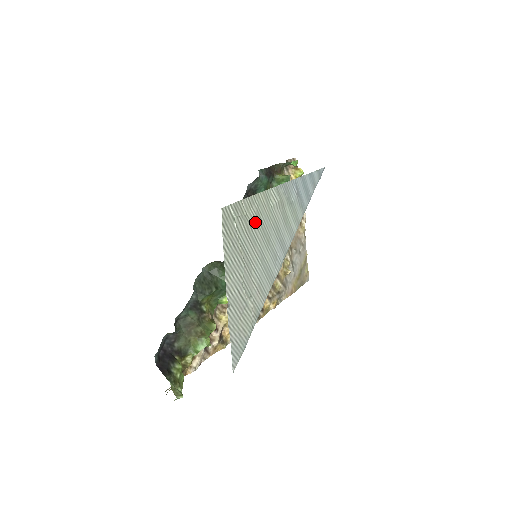
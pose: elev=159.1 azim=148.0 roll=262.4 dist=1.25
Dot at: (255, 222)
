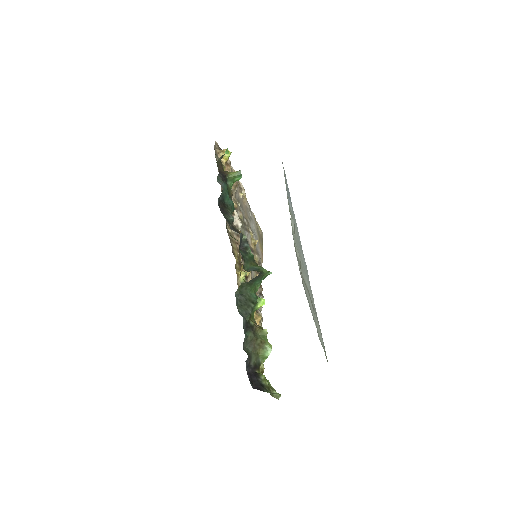
Dot at: (299, 255)
